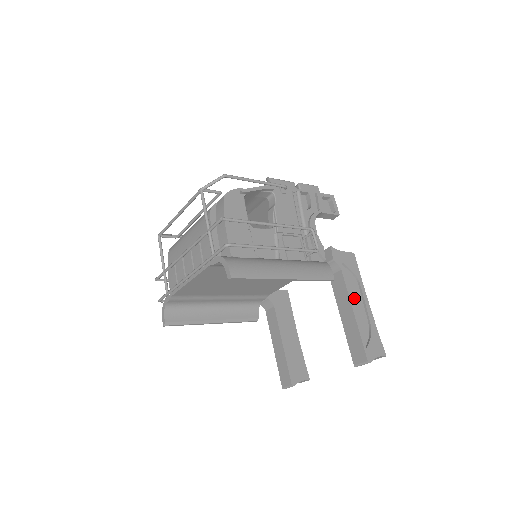
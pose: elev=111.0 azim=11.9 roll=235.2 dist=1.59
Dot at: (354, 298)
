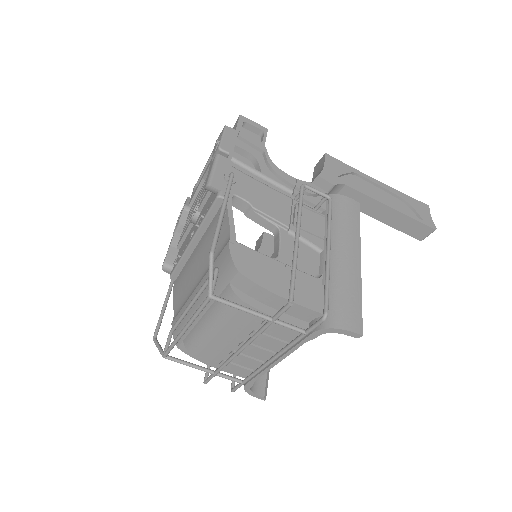
Dot at: (373, 194)
